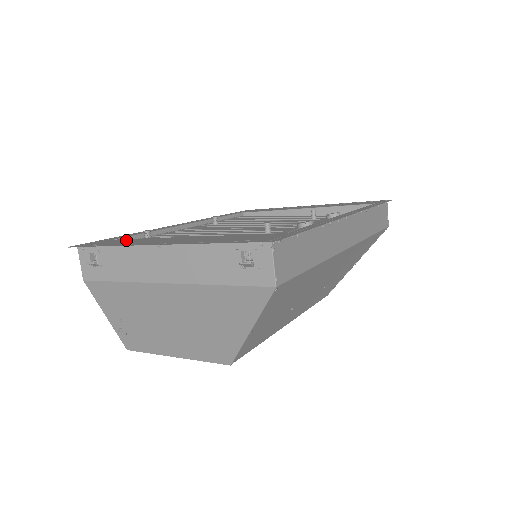
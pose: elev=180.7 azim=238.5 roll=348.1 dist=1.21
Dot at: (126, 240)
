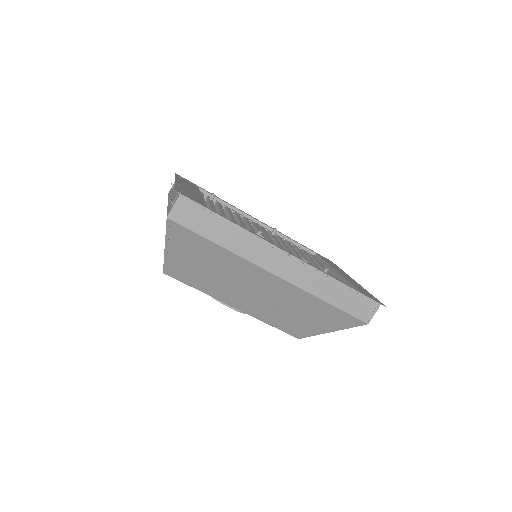
Dot at: (193, 186)
